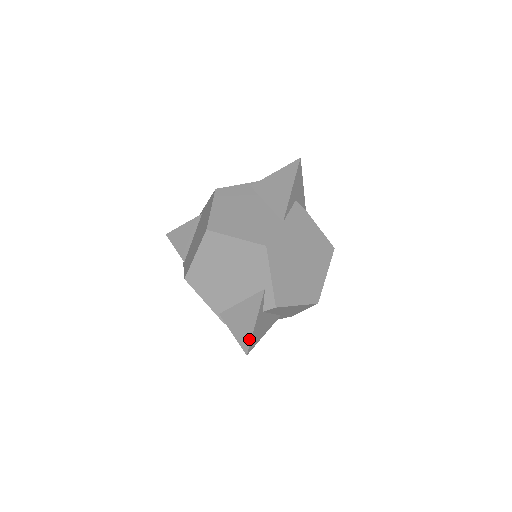
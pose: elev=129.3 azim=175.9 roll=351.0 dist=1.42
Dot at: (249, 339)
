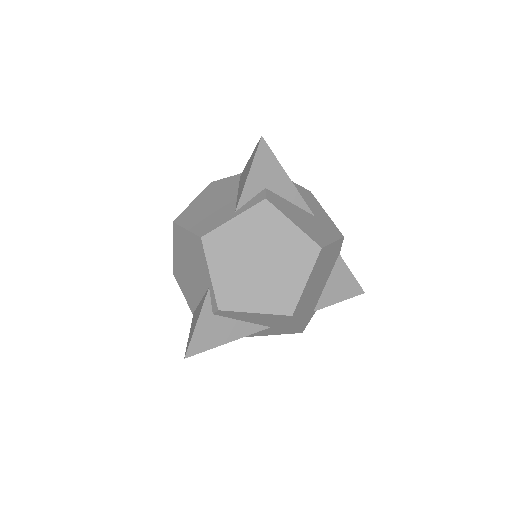
Dot at: (189, 341)
